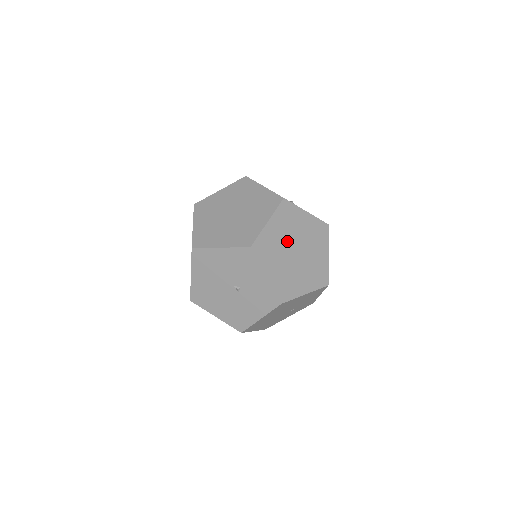
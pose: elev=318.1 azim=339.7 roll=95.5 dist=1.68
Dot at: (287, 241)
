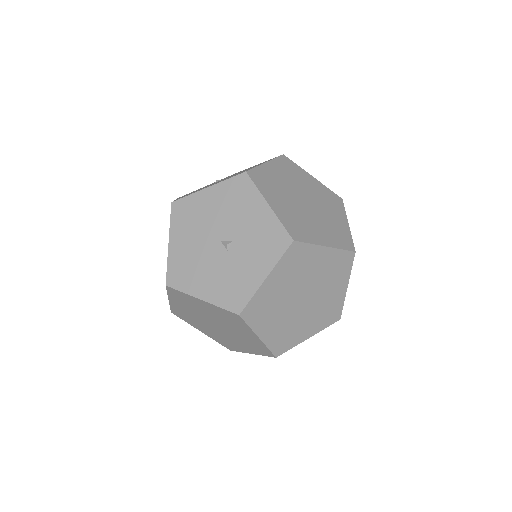
Dot at: (287, 311)
